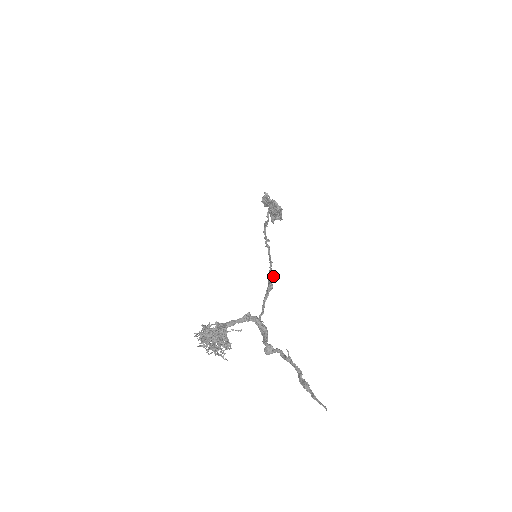
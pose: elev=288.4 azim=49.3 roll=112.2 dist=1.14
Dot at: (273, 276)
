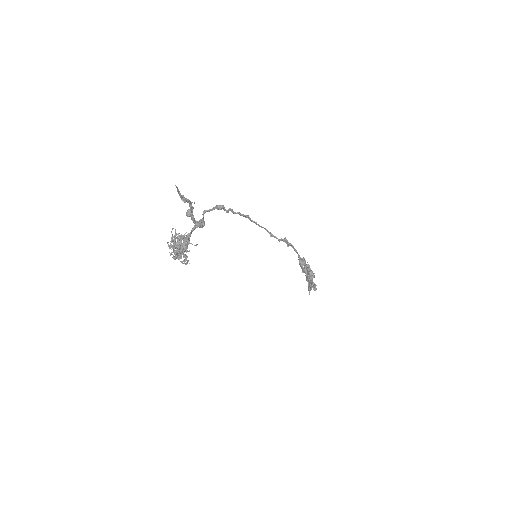
Dot at: (230, 208)
